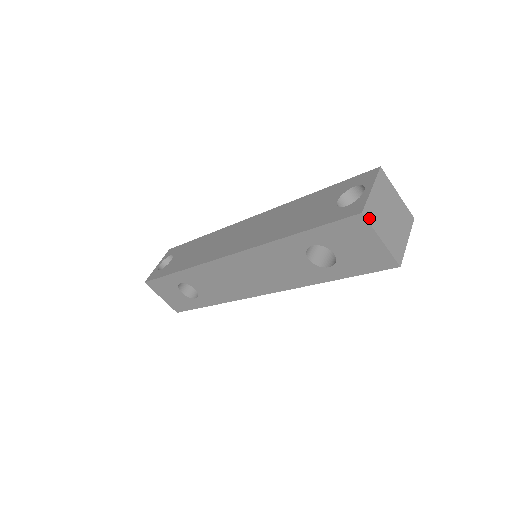
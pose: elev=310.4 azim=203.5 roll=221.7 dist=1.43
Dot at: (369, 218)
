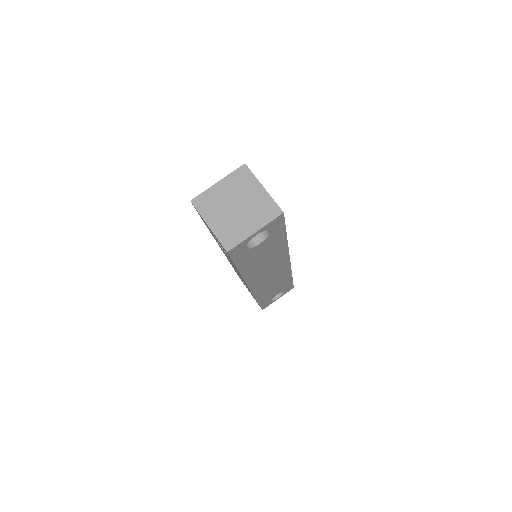
Dot at: (199, 206)
